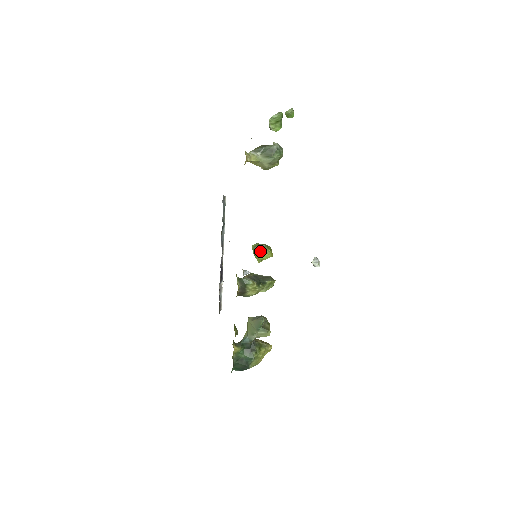
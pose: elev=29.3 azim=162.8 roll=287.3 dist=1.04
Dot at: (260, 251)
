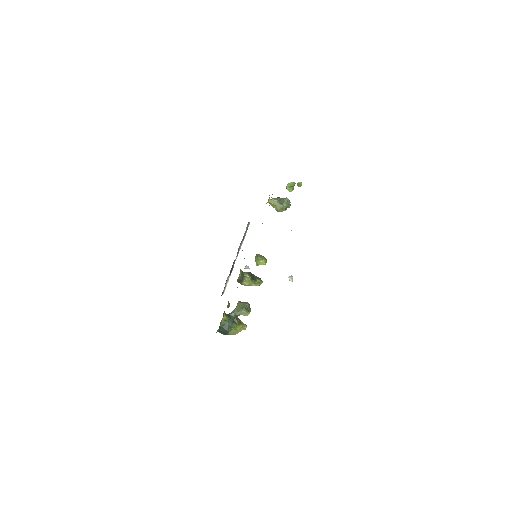
Dot at: (259, 258)
